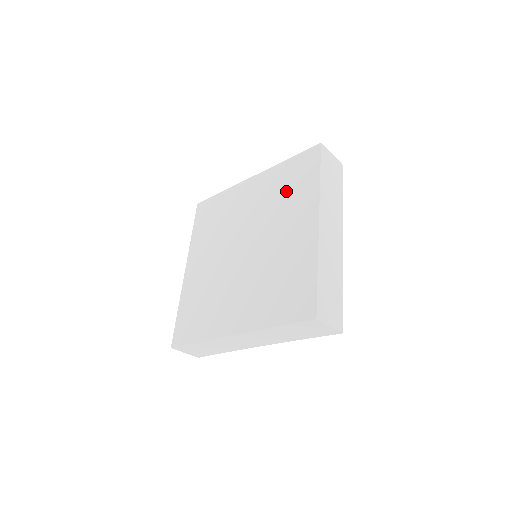
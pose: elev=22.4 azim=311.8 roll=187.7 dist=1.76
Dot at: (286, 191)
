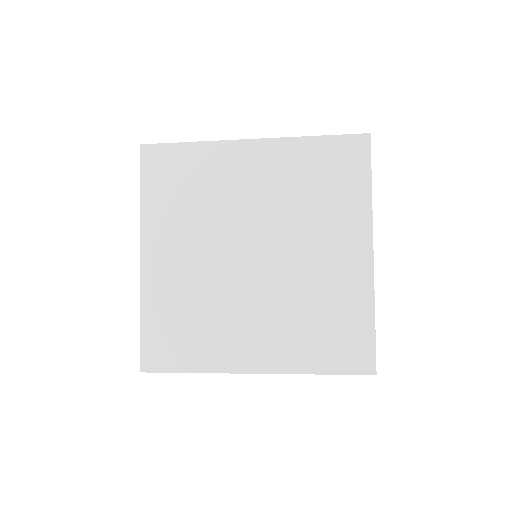
Dot at: (318, 189)
